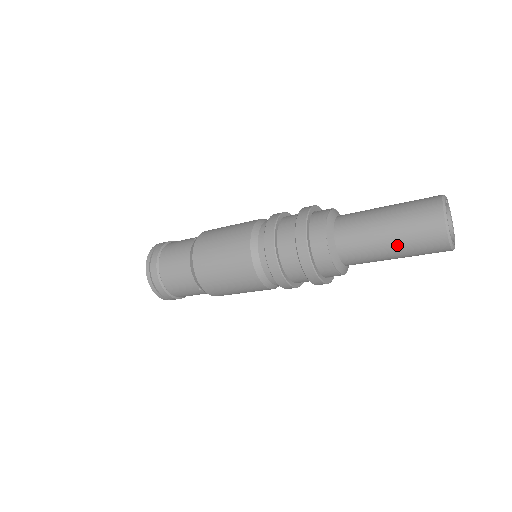
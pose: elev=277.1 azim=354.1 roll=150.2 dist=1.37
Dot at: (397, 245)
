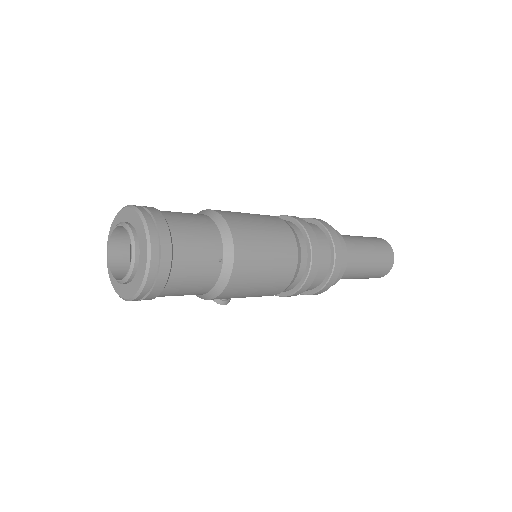
Dot at: (373, 252)
